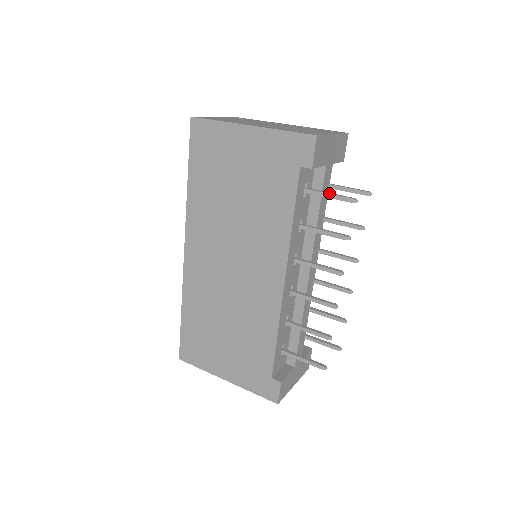
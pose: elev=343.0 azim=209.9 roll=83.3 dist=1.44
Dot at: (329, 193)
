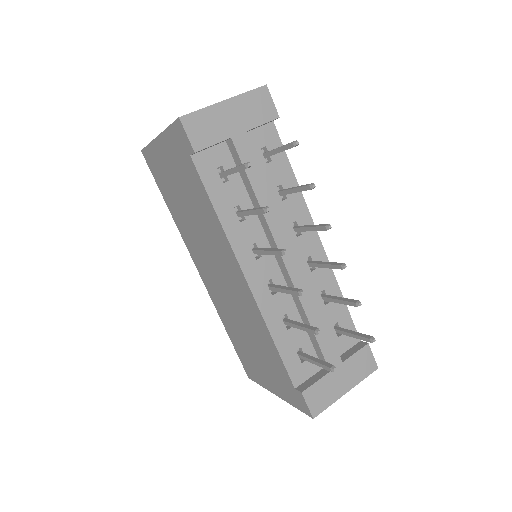
Dot at: (232, 168)
